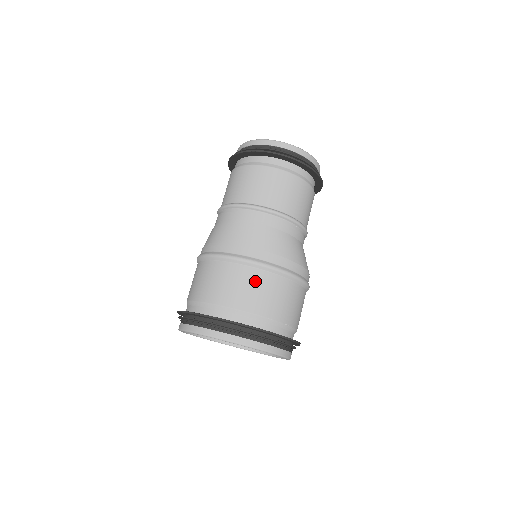
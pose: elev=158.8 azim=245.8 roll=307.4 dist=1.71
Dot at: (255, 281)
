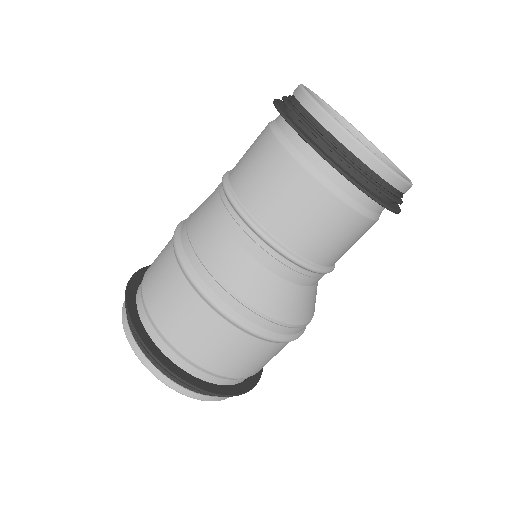
Dot at: (187, 306)
